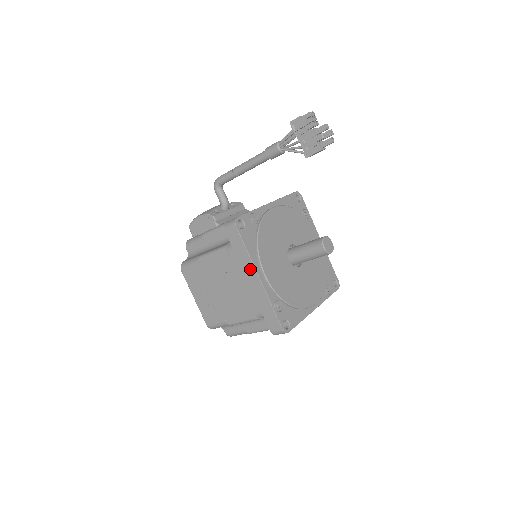
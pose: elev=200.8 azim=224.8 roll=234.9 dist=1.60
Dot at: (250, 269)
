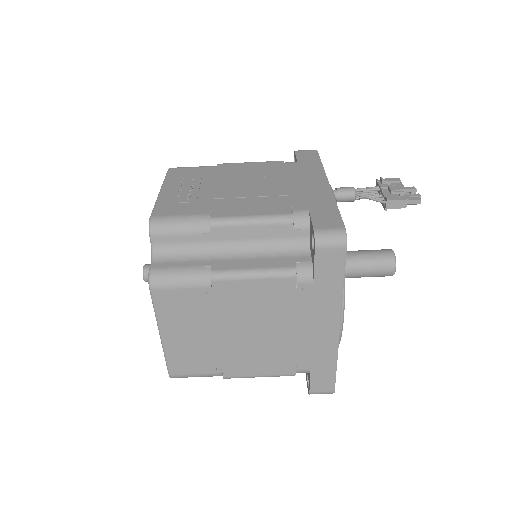
Dot at: (316, 175)
